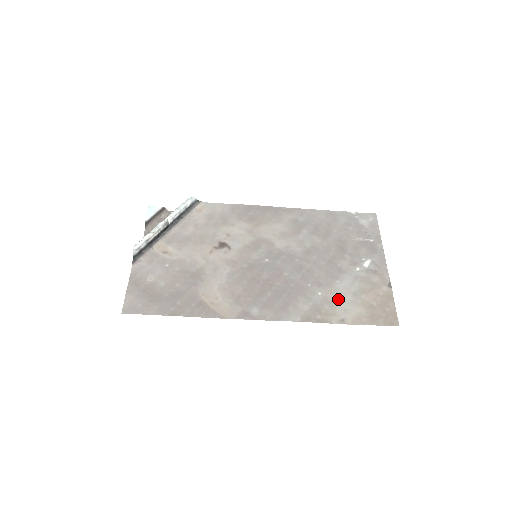
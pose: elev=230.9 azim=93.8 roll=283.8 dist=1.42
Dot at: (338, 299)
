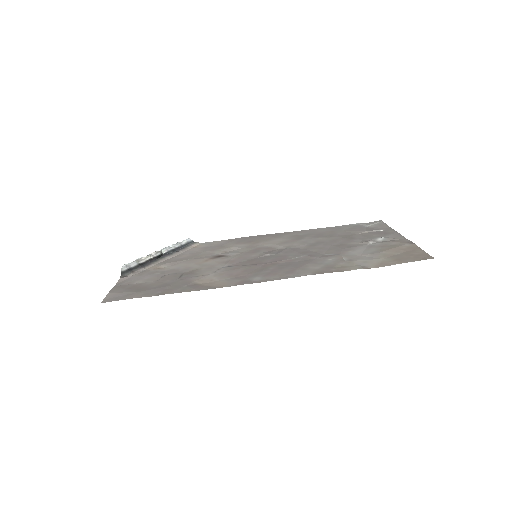
Dot at: (354, 258)
